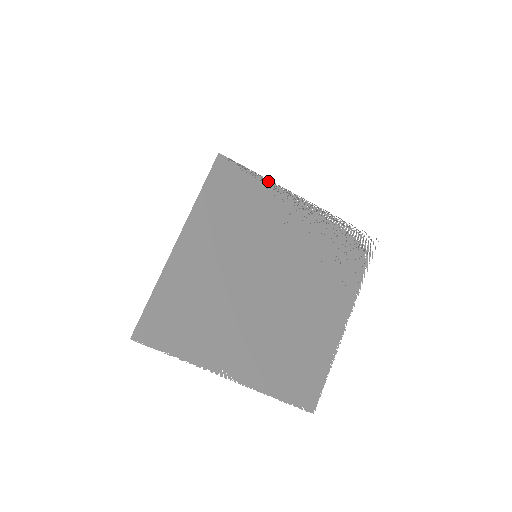
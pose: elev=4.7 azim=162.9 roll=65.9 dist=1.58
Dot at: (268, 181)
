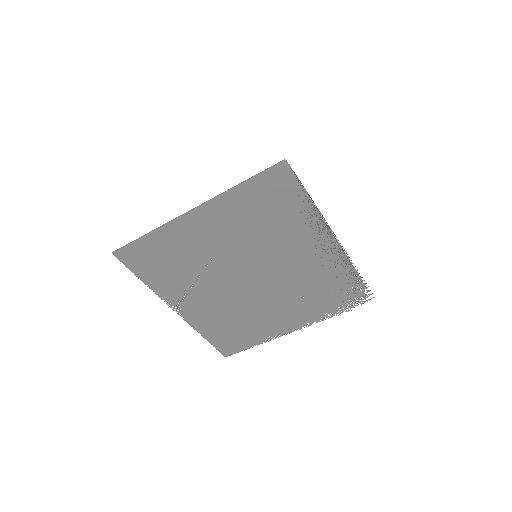
Dot at: (316, 209)
